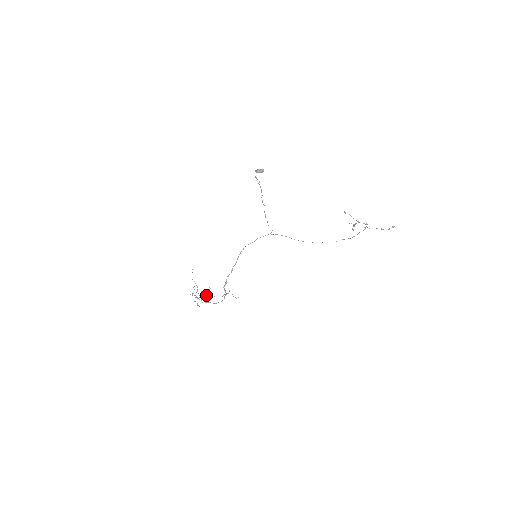
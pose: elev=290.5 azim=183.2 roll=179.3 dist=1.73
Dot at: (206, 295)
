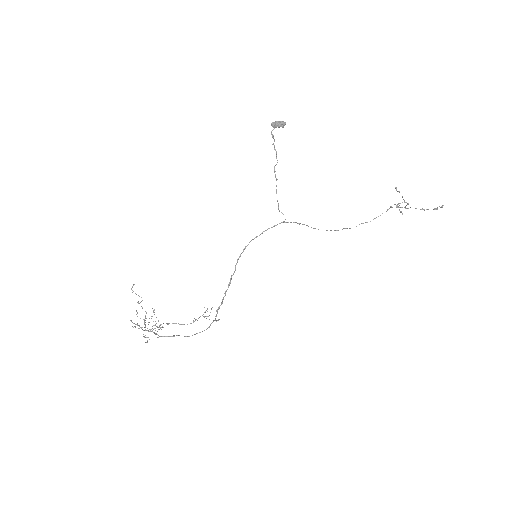
Dot at: (156, 323)
